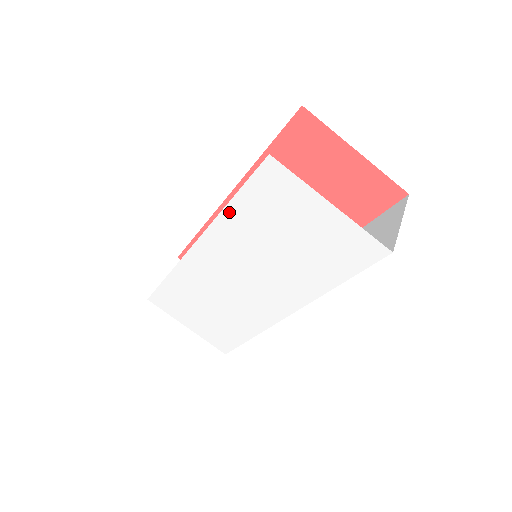
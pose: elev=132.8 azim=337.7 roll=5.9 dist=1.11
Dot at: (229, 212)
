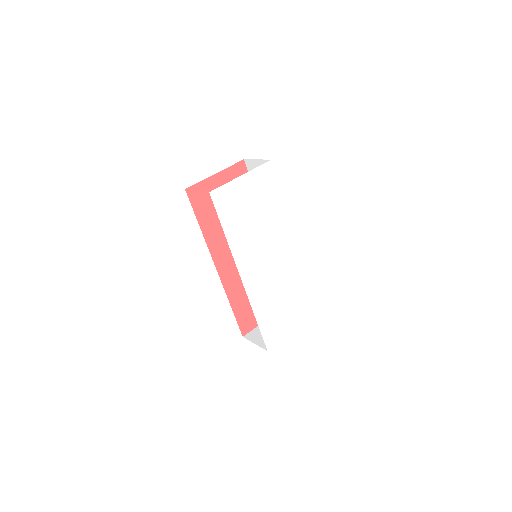
Dot at: (229, 237)
